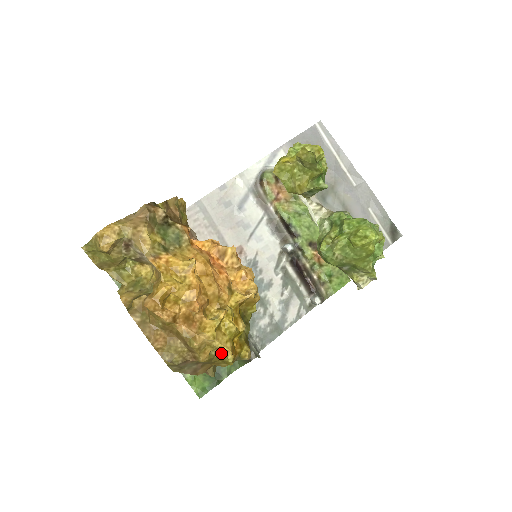
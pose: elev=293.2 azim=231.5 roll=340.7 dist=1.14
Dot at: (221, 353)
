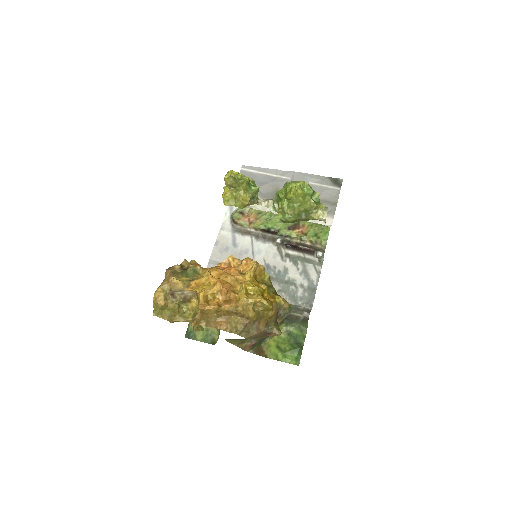
Dot at: (260, 306)
